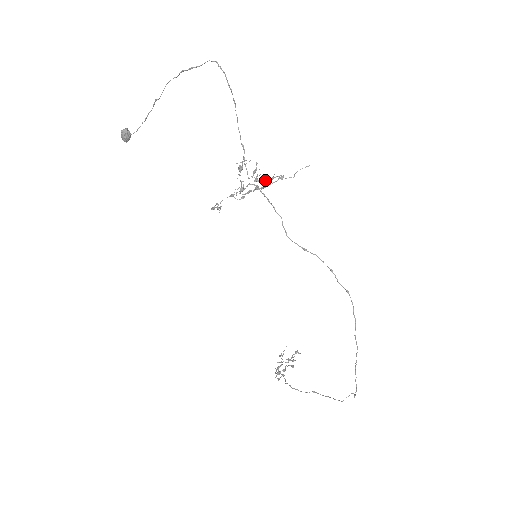
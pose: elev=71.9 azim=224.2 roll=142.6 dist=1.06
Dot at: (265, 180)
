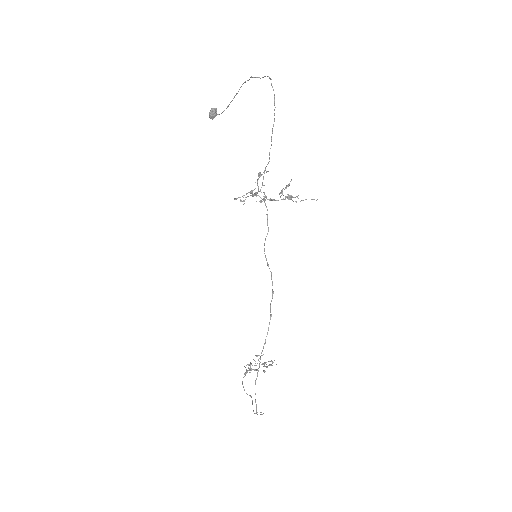
Dot at: (285, 196)
